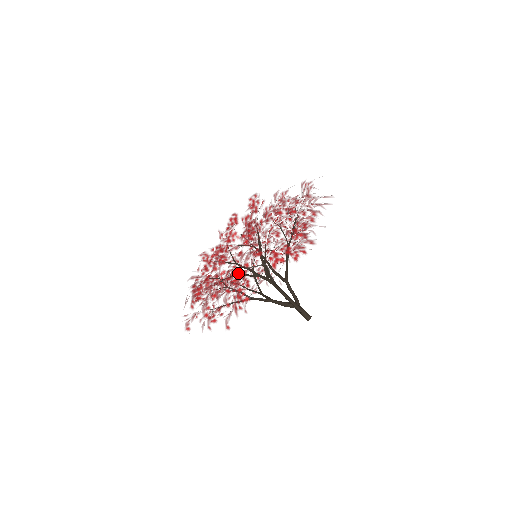
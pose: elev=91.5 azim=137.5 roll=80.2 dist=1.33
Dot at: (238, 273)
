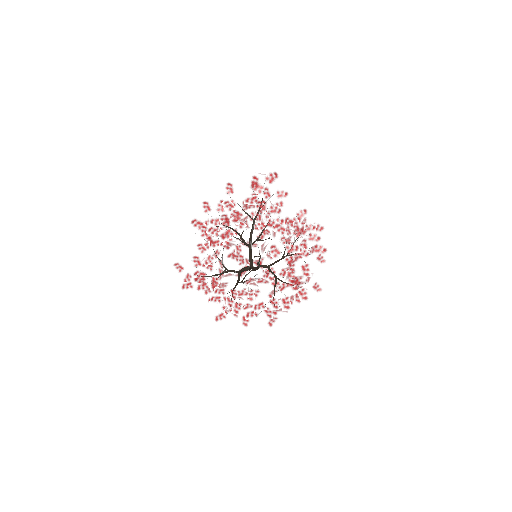
Dot at: (235, 202)
